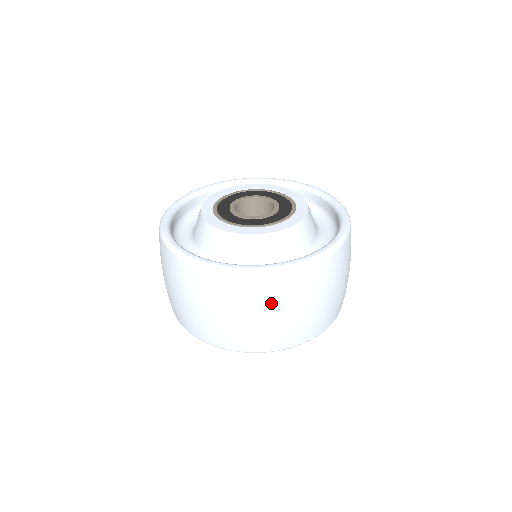
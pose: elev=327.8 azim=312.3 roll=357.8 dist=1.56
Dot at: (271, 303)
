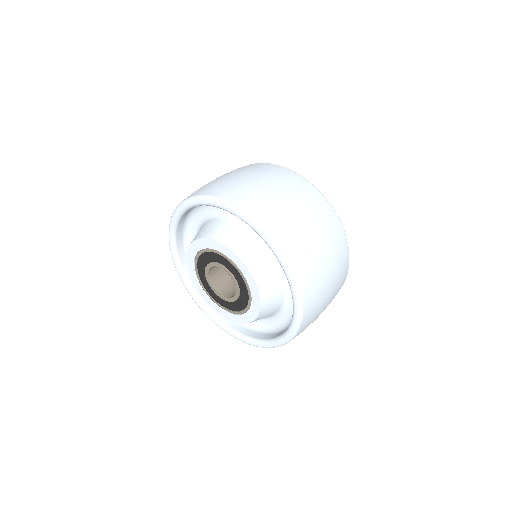
Dot at: (287, 186)
